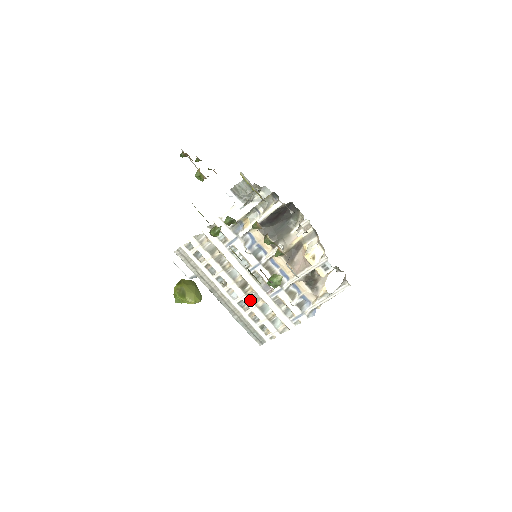
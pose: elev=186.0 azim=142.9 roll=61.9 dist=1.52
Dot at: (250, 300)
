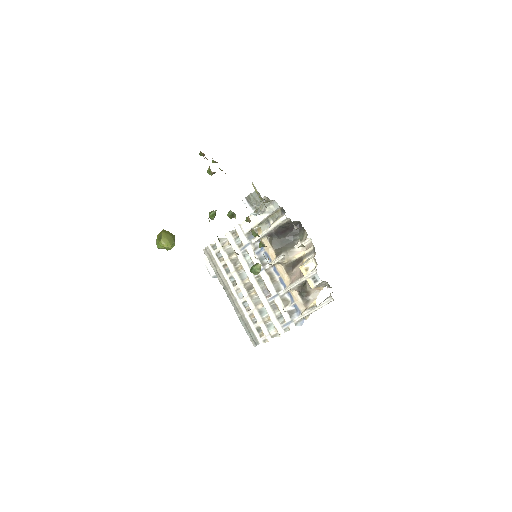
Dot at: (252, 301)
